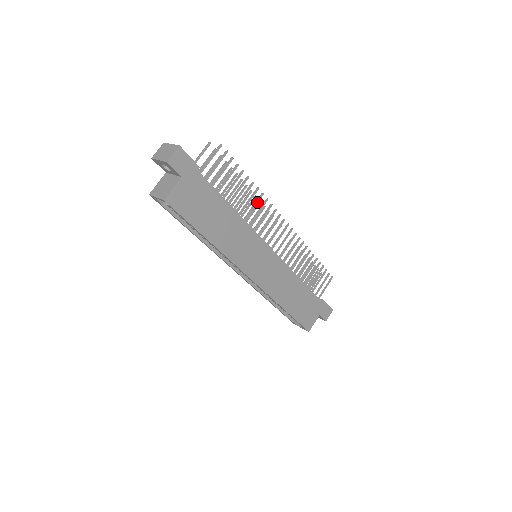
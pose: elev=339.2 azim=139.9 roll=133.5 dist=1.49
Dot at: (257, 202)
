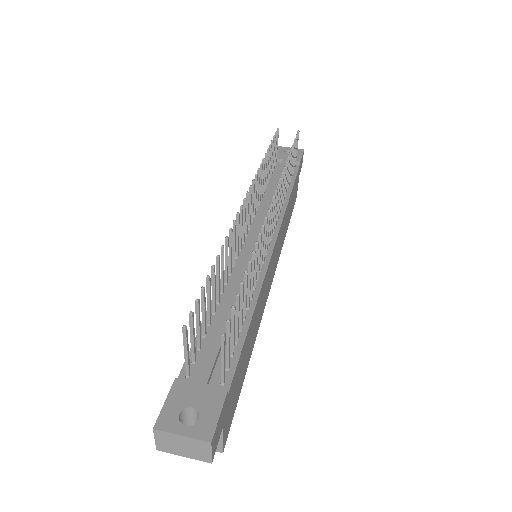
Dot at: (257, 258)
